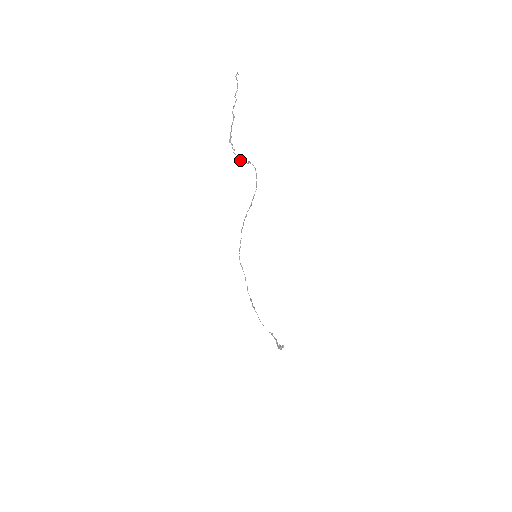
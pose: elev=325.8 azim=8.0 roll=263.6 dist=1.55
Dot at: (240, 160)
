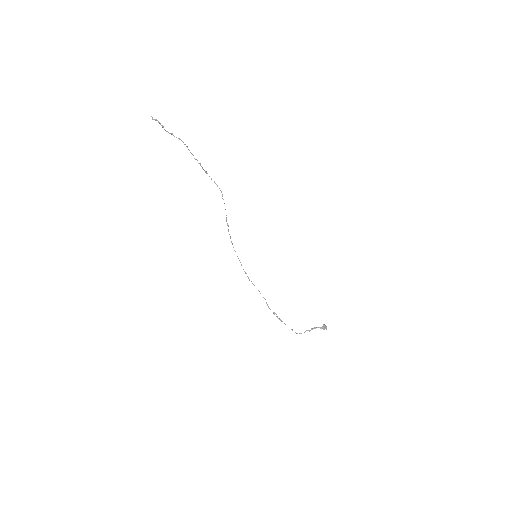
Dot at: occluded
